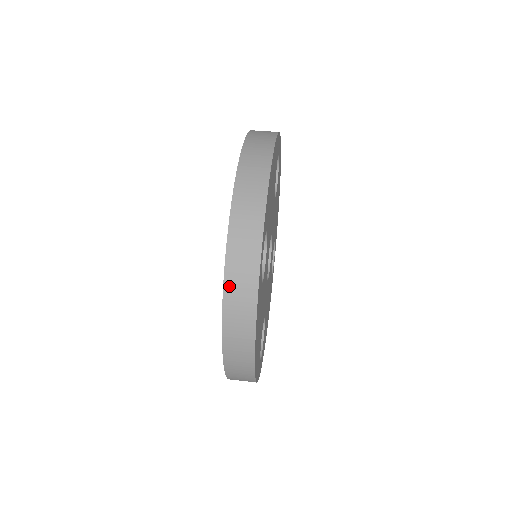
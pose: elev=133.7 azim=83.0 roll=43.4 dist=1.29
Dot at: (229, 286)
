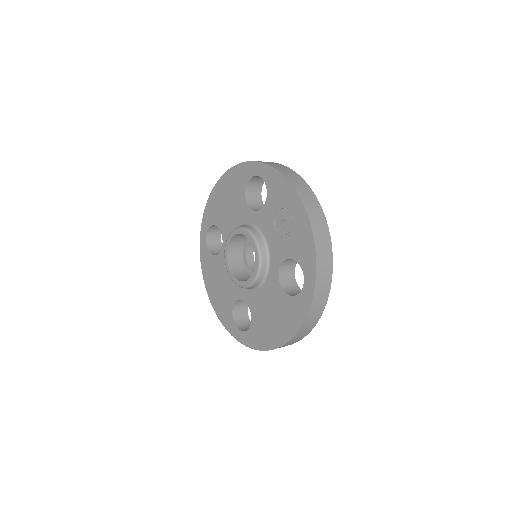
Dot at: (313, 308)
